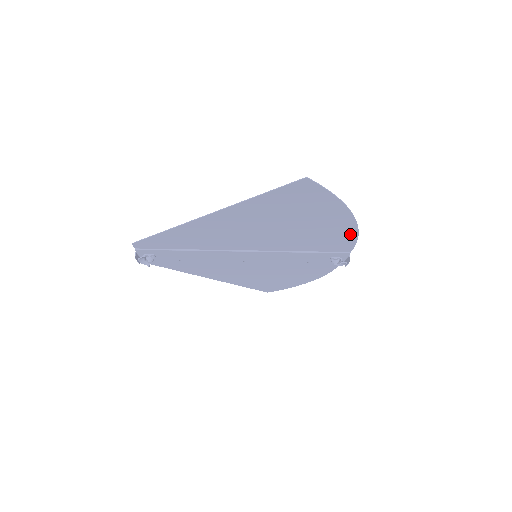
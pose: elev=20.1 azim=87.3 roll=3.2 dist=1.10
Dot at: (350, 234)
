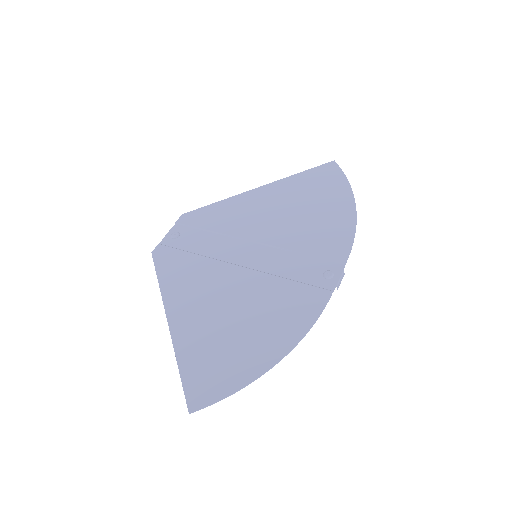
Dot at: (300, 330)
